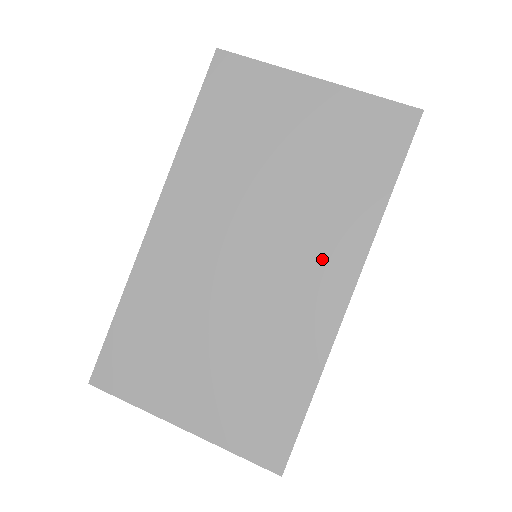
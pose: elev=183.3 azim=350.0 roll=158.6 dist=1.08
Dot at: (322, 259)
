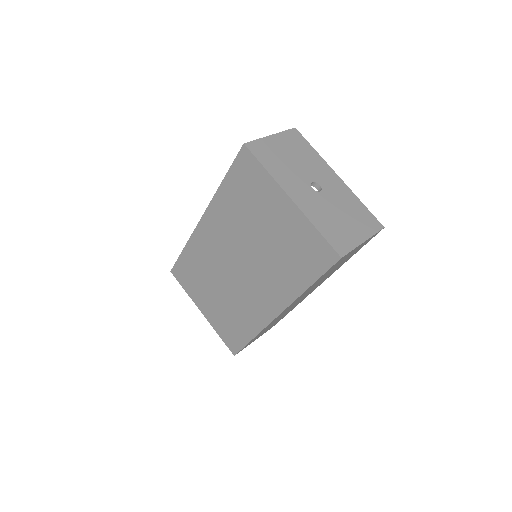
Dot at: (269, 292)
